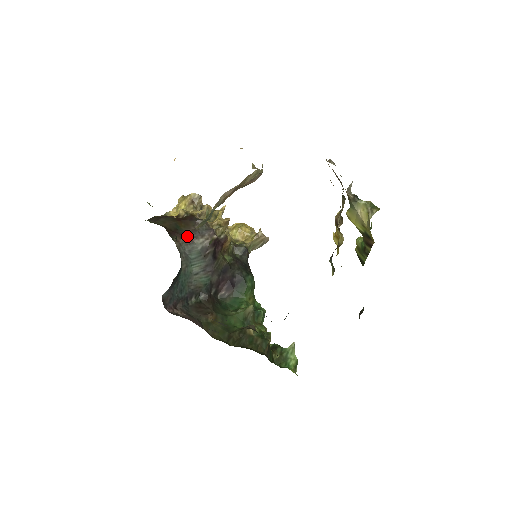
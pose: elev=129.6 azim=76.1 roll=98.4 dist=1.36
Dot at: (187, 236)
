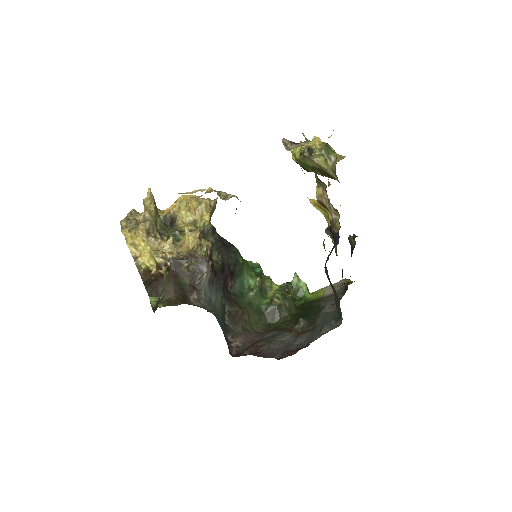
Dot at: (193, 285)
